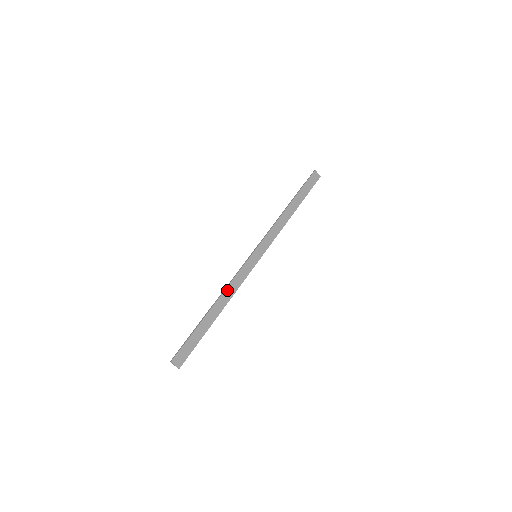
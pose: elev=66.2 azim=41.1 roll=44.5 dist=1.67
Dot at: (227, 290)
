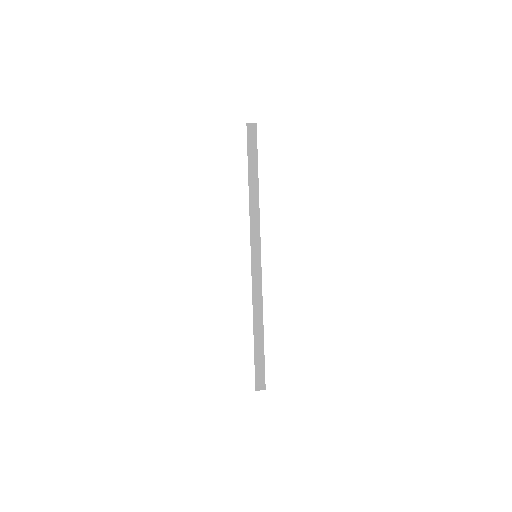
Dot at: (254, 305)
